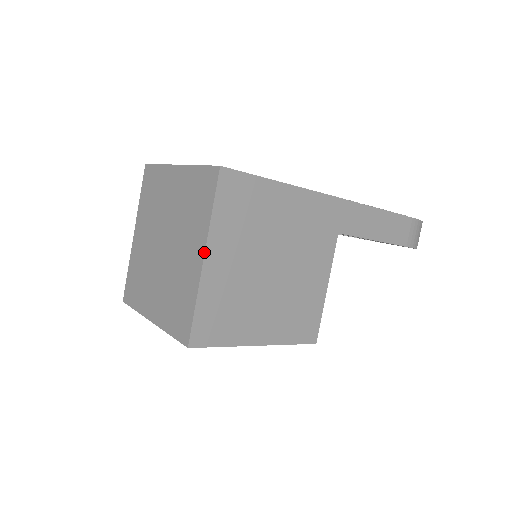
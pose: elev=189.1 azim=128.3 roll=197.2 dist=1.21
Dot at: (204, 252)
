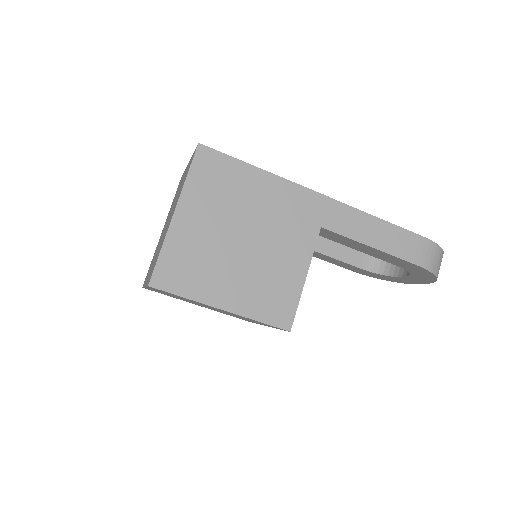
Dot at: (175, 208)
